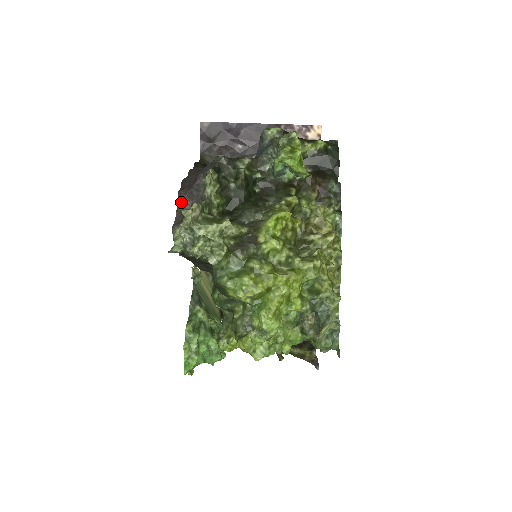
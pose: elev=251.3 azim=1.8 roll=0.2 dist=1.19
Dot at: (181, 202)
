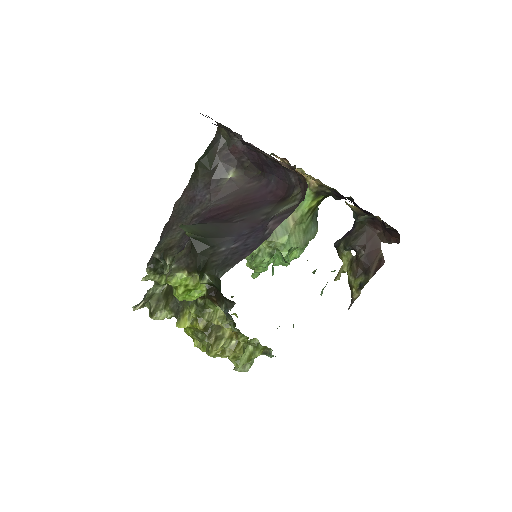
Dot at: occluded
